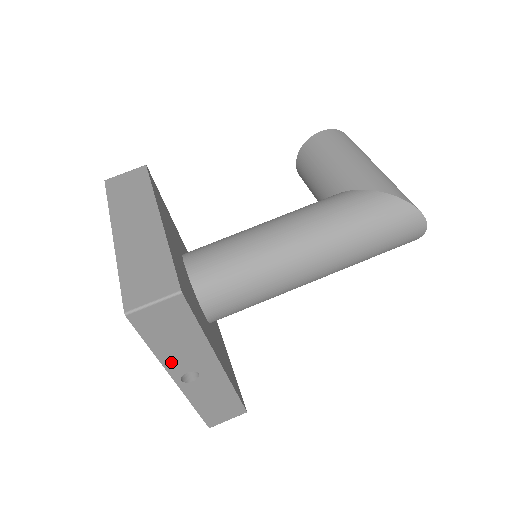
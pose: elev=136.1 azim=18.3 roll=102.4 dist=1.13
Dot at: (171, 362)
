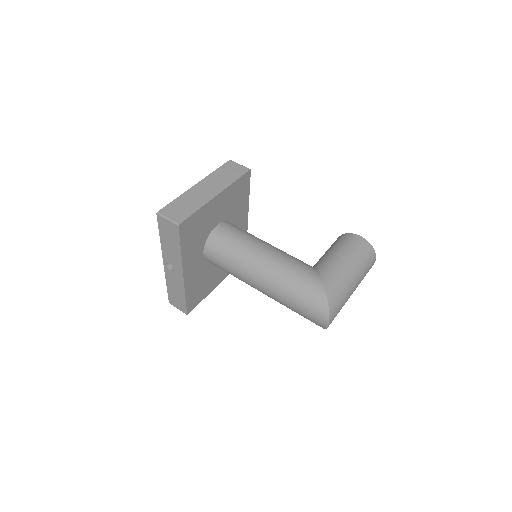
Dot at: (165, 251)
